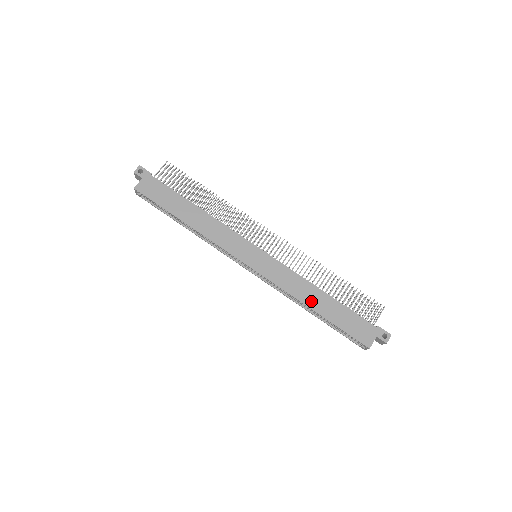
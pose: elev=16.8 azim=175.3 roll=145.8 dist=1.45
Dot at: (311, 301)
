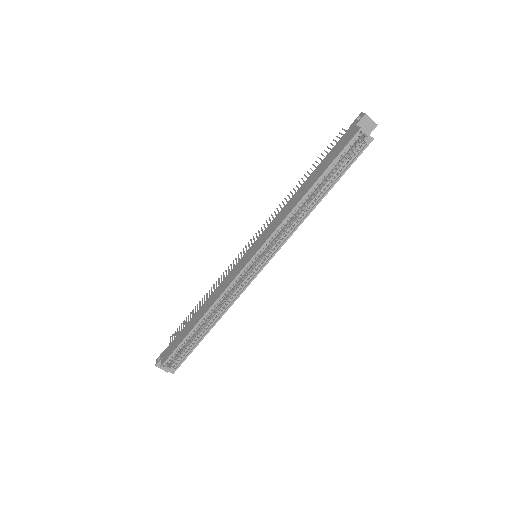
Dot at: (302, 194)
